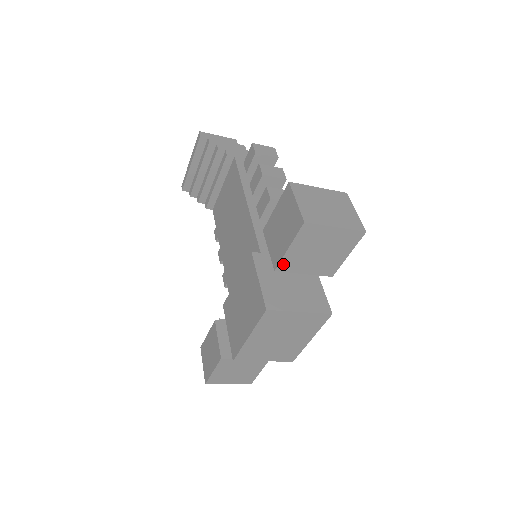
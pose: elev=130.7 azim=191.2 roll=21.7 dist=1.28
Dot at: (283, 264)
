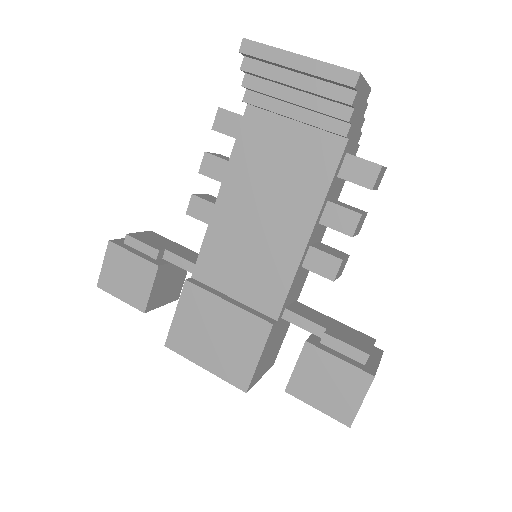
Dot at: (296, 395)
